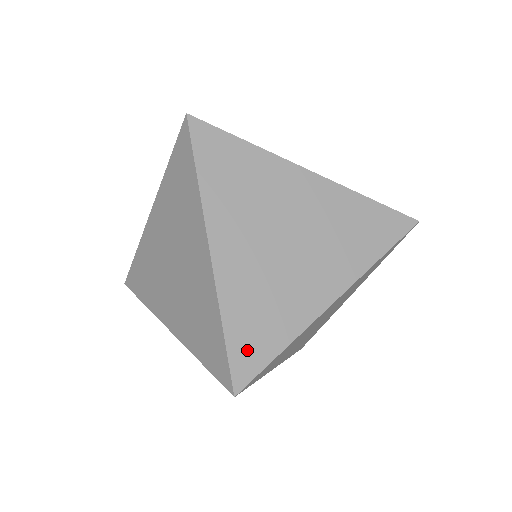
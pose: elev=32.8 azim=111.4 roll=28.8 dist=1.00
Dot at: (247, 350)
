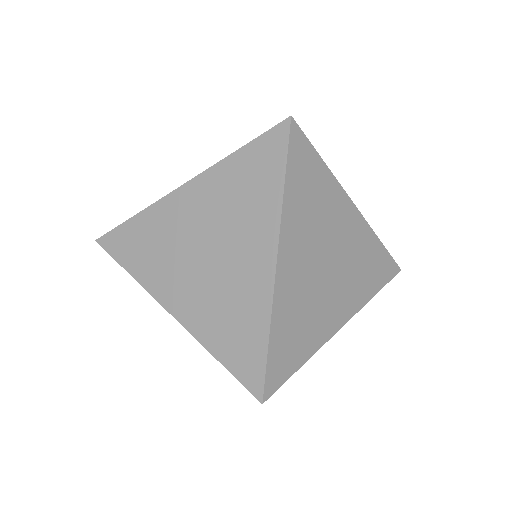
Dot at: (280, 361)
